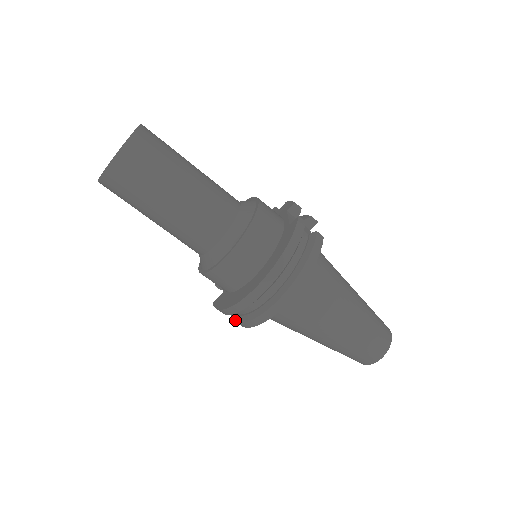
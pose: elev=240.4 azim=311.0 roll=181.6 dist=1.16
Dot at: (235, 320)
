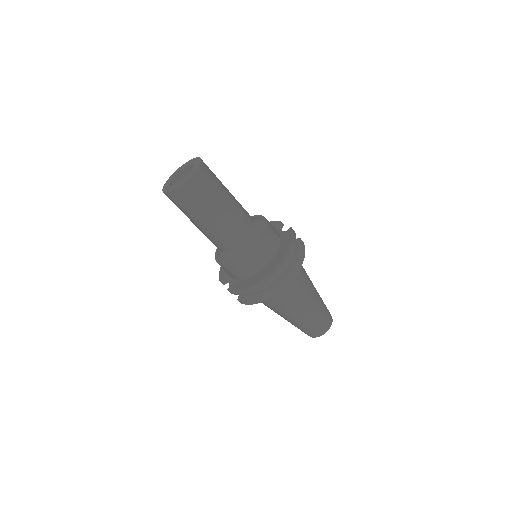
Dot at: (246, 300)
